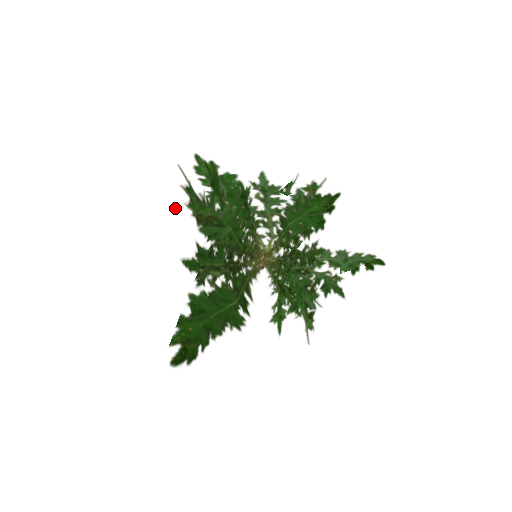
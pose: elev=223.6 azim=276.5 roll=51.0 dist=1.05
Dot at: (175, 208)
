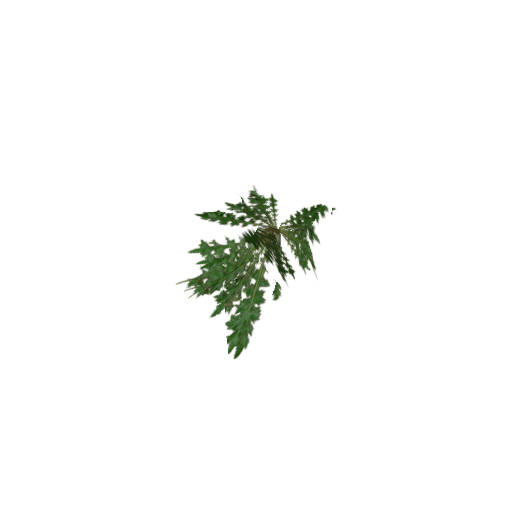
Dot at: (185, 314)
